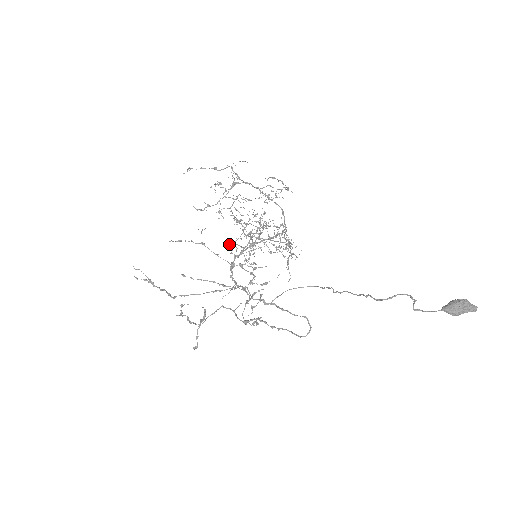
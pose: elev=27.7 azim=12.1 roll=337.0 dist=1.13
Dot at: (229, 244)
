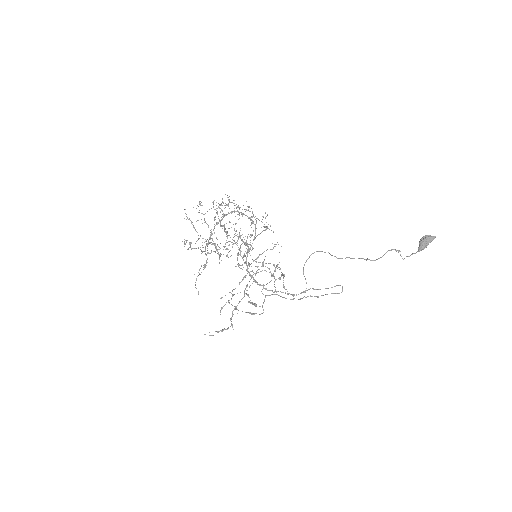
Dot at: occluded
